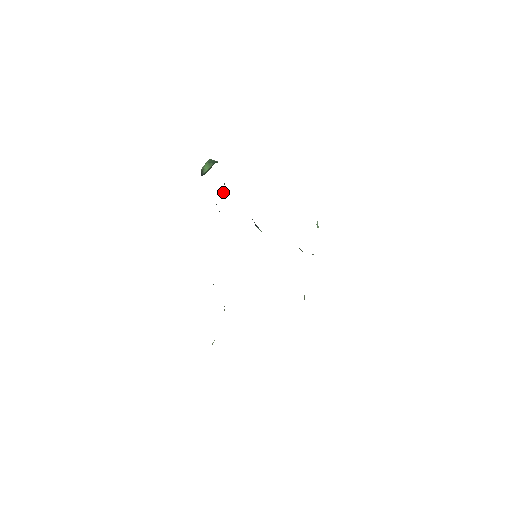
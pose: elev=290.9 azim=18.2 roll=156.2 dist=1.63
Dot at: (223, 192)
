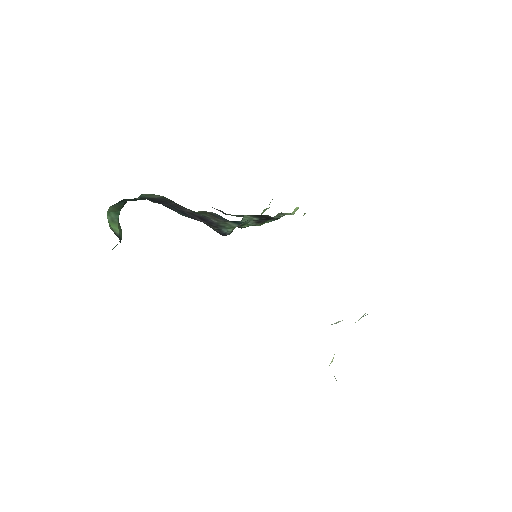
Dot at: occluded
